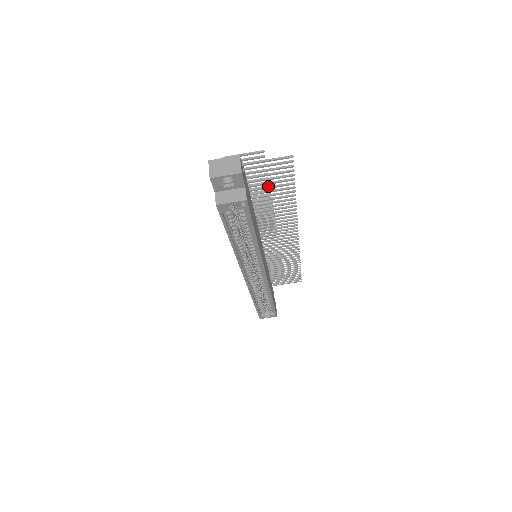
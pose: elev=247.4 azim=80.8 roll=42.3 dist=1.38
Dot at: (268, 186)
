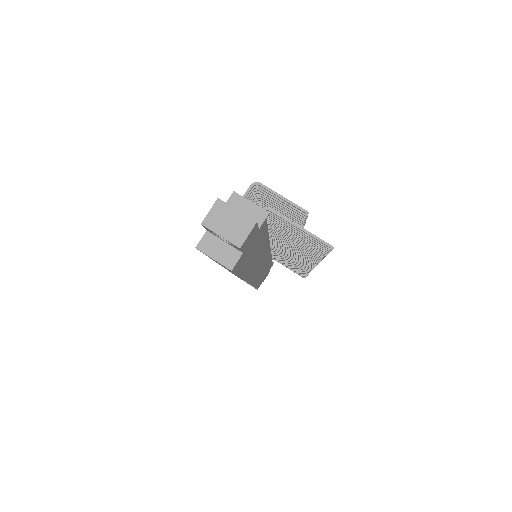
Dot at: (295, 235)
